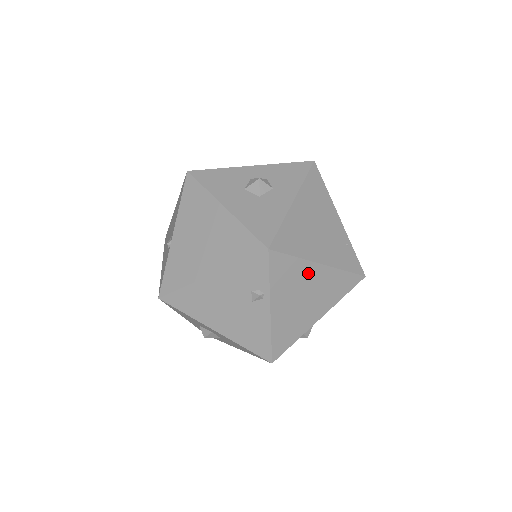
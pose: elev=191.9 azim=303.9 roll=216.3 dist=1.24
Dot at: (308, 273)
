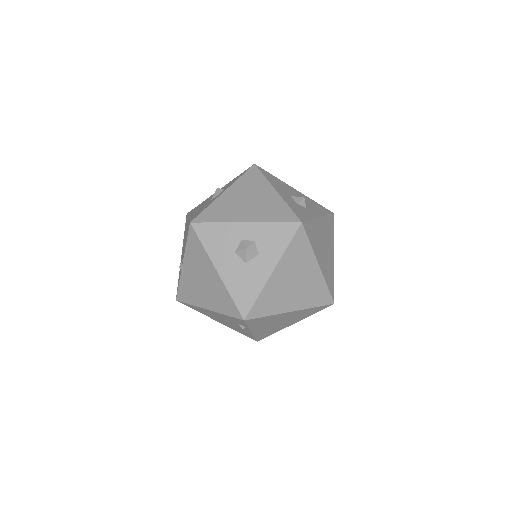
Dot at: (280, 316)
